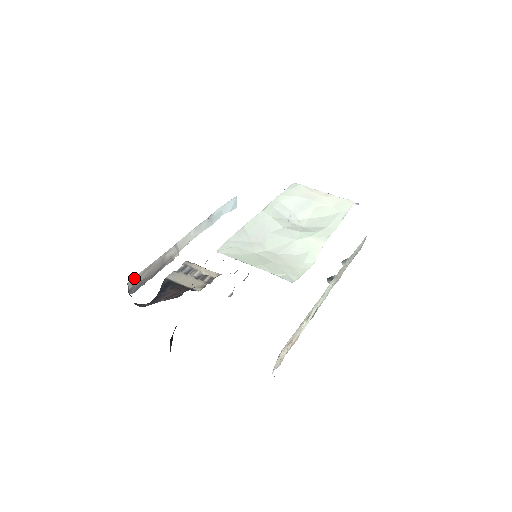
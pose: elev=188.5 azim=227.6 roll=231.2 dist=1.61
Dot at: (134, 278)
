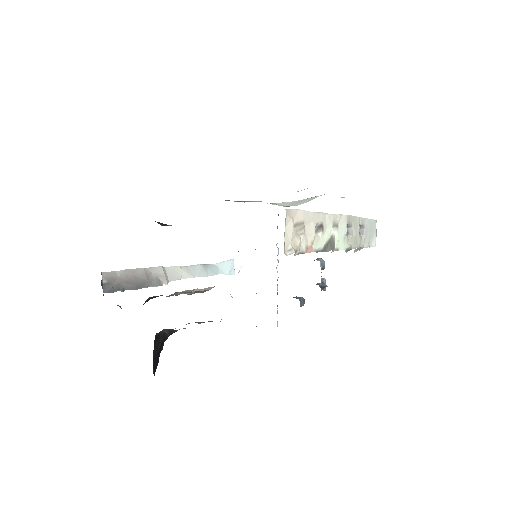
Dot at: (110, 273)
